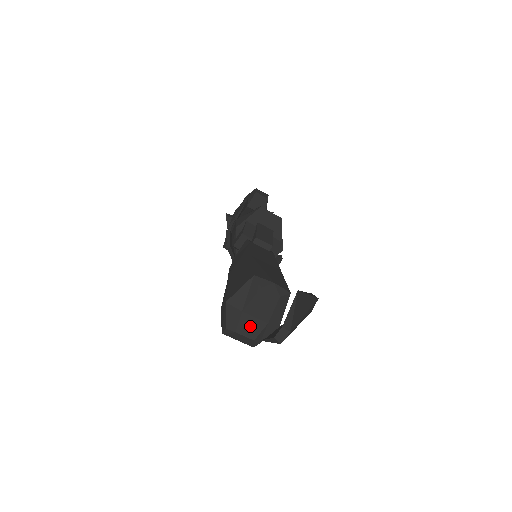
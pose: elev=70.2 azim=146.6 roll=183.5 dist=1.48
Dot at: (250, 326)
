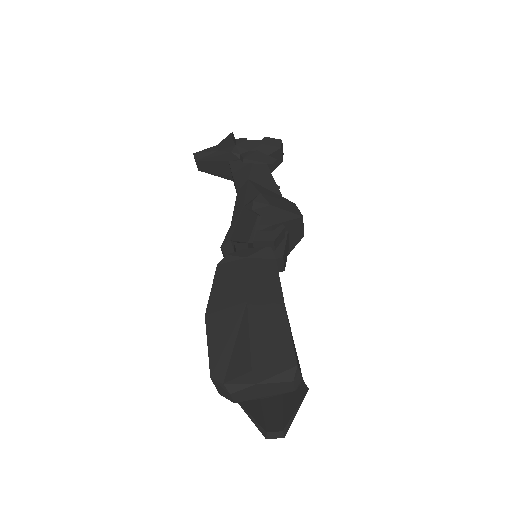
Dot at: (246, 394)
